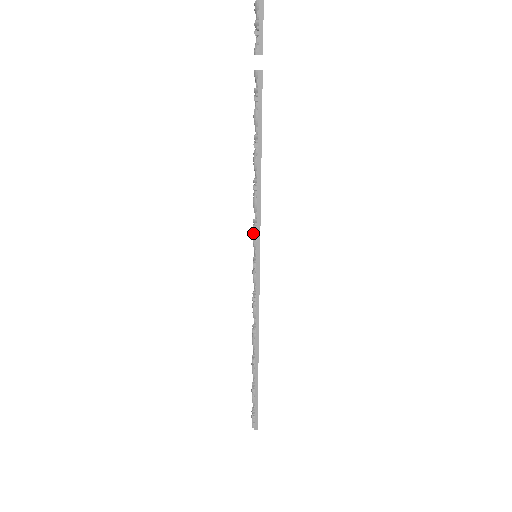
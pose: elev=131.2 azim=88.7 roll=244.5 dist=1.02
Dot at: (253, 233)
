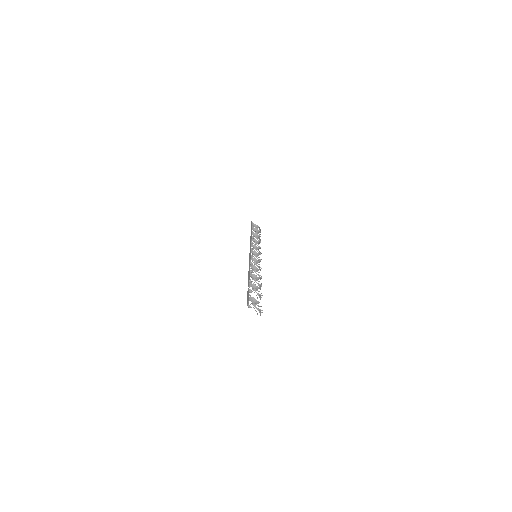
Dot at: occluded
